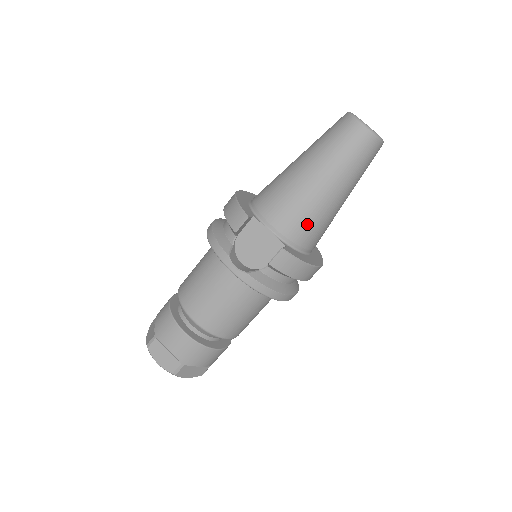
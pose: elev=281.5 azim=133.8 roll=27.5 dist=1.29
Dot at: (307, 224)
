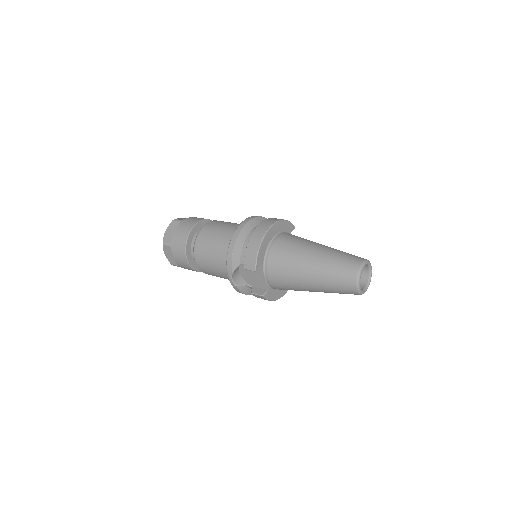
Dot at: (289, 289)
